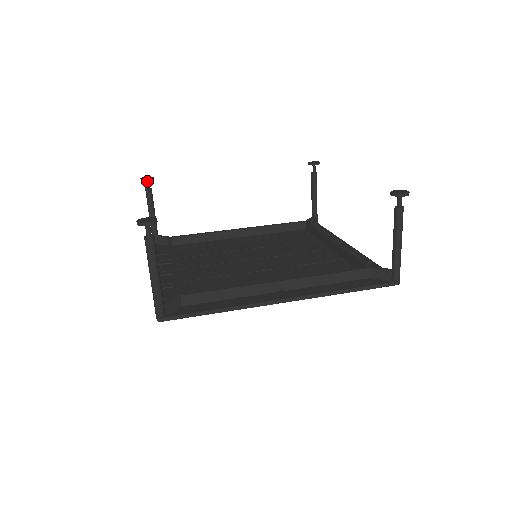
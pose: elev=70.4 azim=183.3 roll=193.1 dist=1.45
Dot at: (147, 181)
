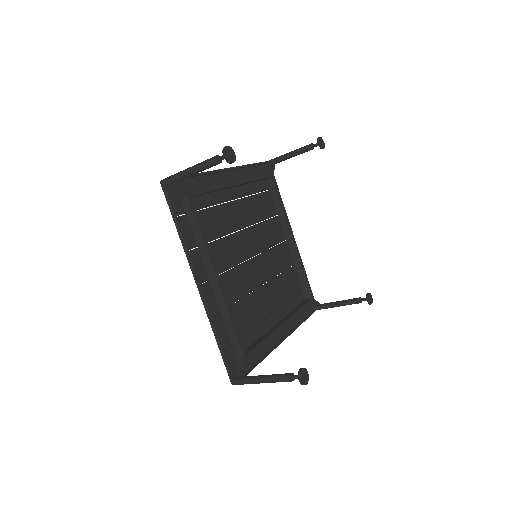
Dot at: occluded
